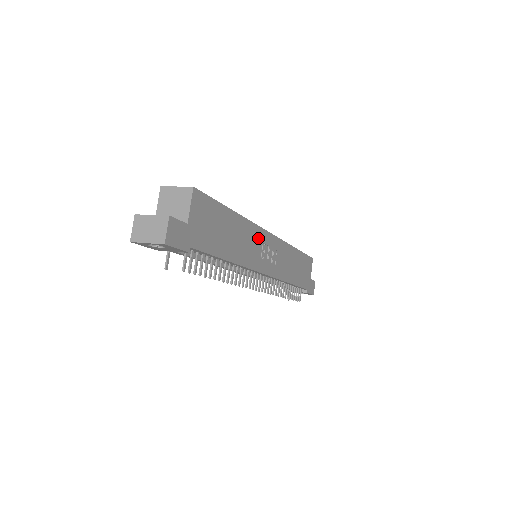
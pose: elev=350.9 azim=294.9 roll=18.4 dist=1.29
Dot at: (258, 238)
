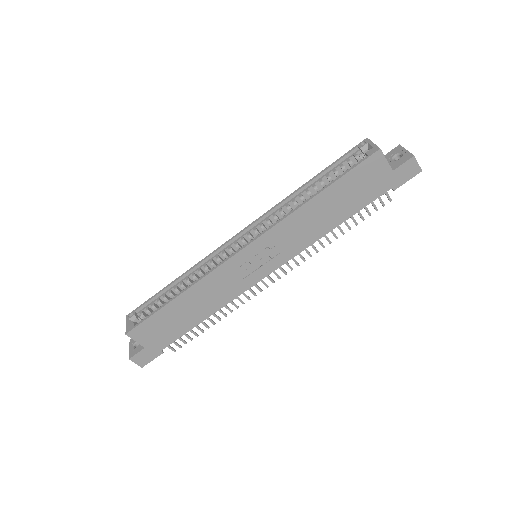
Dot at: (227, 272)
